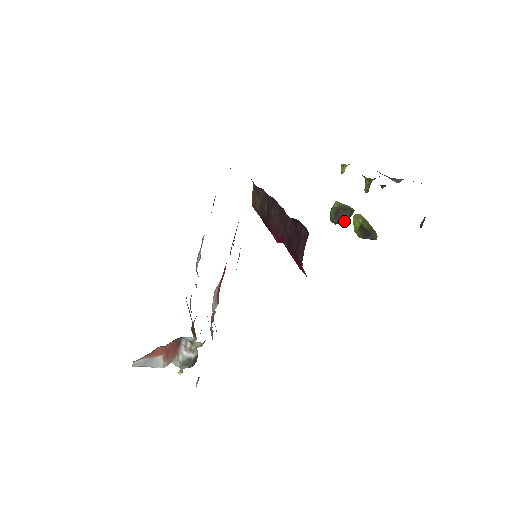
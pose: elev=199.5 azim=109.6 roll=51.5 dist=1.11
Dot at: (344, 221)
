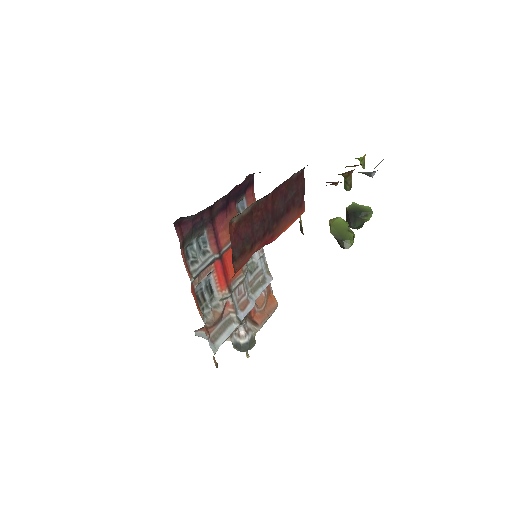
Dot at: (354, 226)
